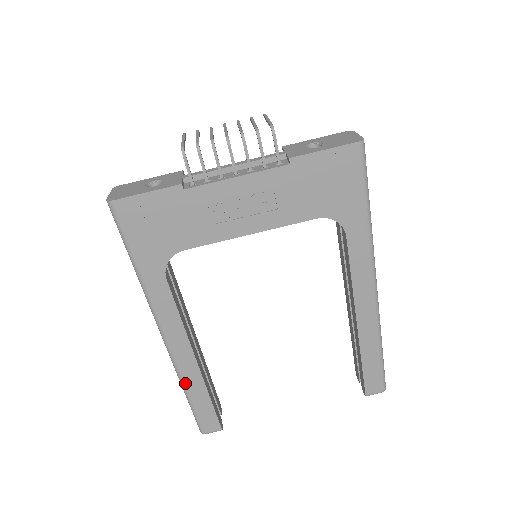
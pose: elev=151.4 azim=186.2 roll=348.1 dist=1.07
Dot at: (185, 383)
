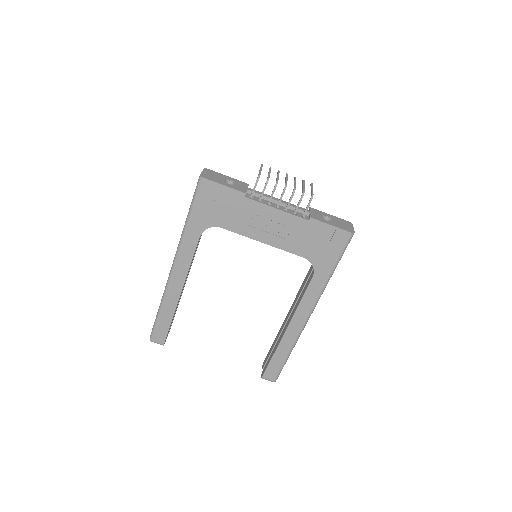
Dot at: (164, 302)
